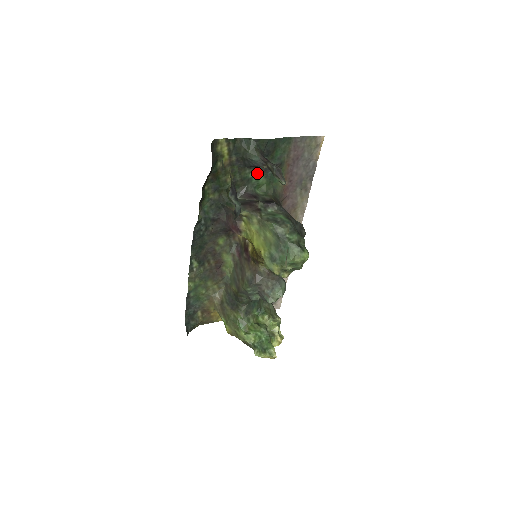
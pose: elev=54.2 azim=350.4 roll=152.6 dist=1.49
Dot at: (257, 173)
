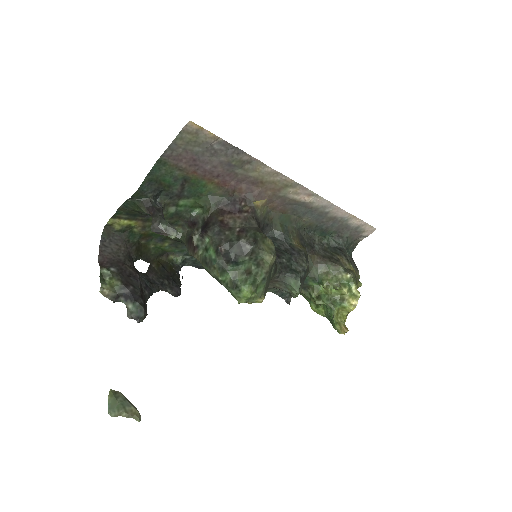
Dot at: (175, 204)
